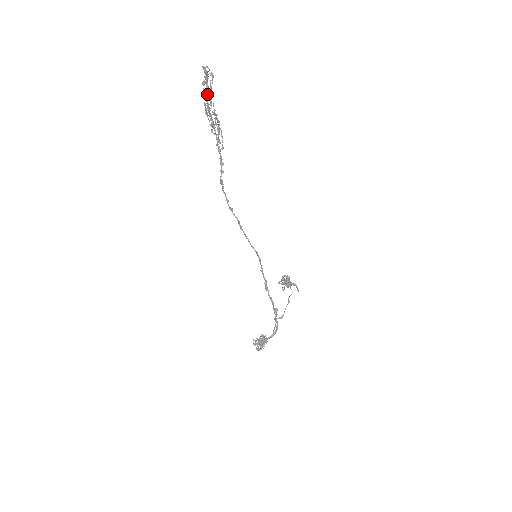
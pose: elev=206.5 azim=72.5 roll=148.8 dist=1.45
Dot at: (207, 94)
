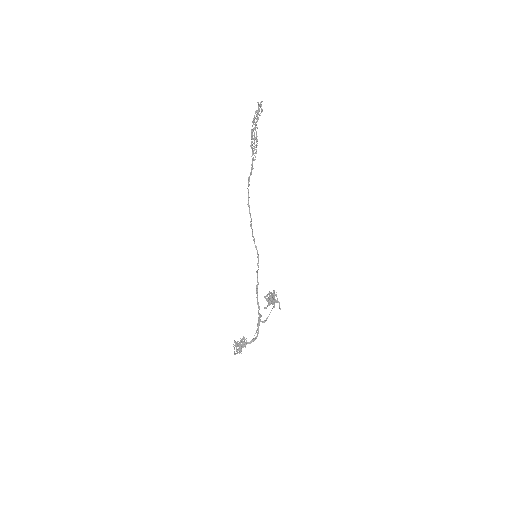
Dot at: occluded
